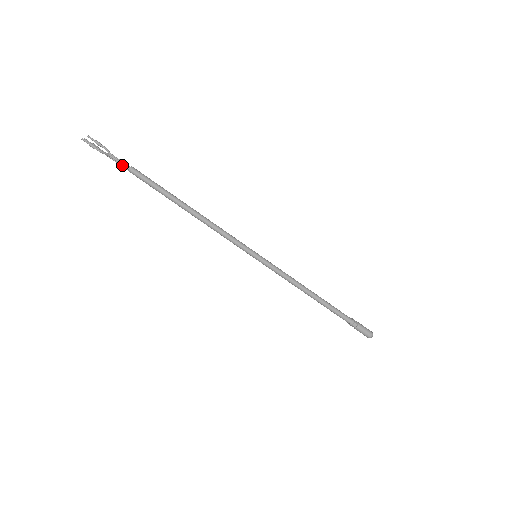
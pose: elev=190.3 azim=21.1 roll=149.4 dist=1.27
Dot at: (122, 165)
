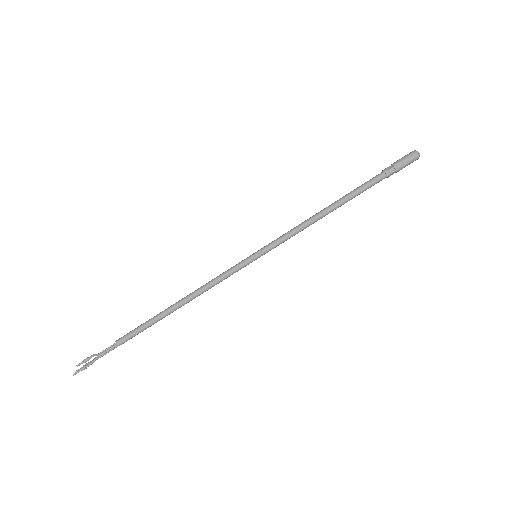
Dot at: (112, 349)
